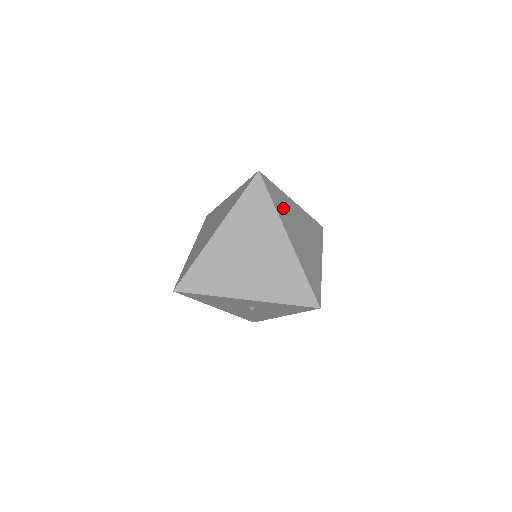
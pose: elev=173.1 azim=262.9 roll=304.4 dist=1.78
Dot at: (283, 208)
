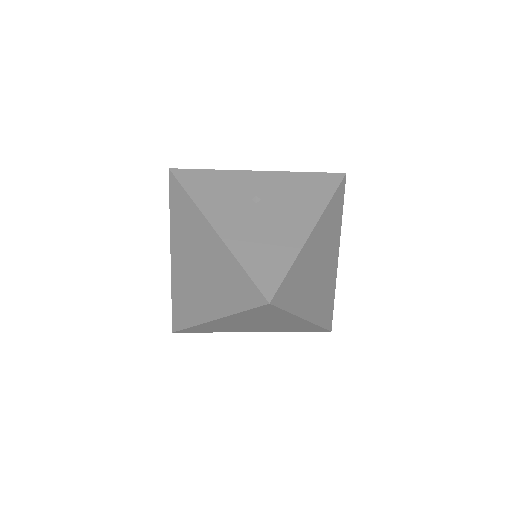
Dot at: (299, 287)
